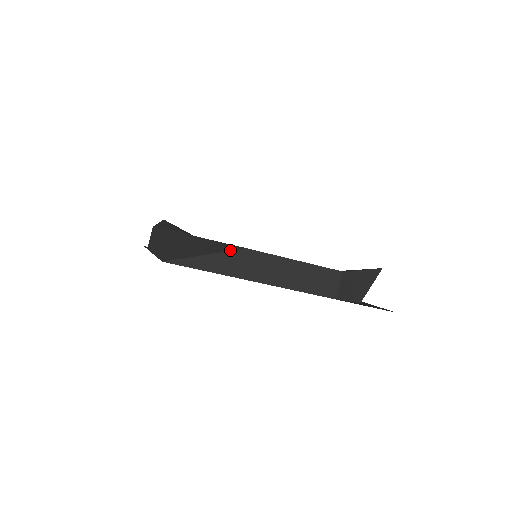
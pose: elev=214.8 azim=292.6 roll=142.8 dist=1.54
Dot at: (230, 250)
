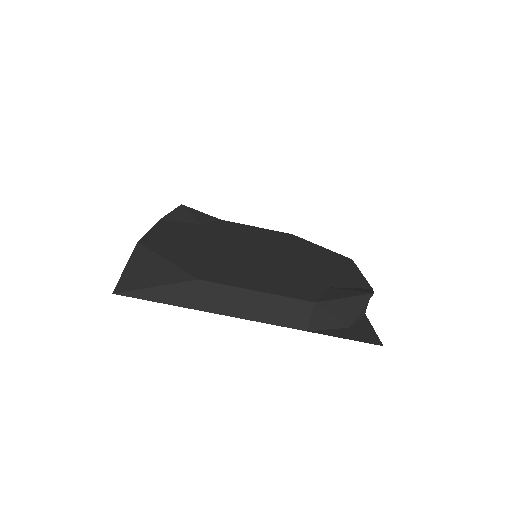
Dot at: (181, 281)
